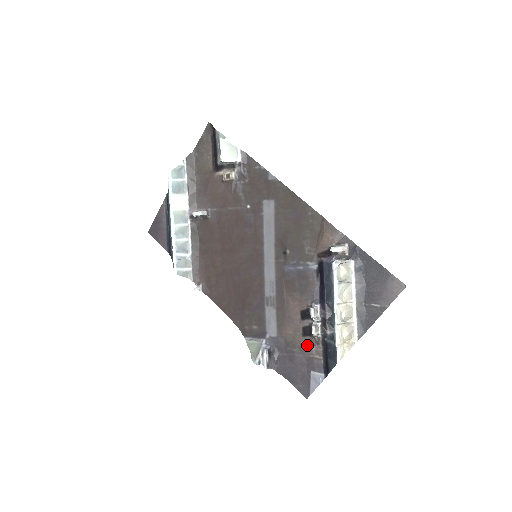
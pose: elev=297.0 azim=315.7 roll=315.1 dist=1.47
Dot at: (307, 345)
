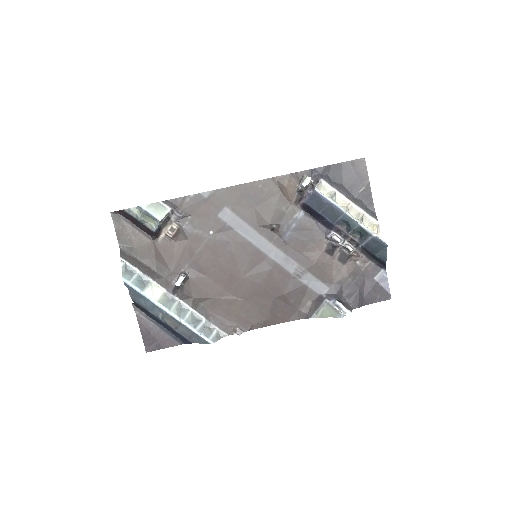
Dot at: (353, 266)
